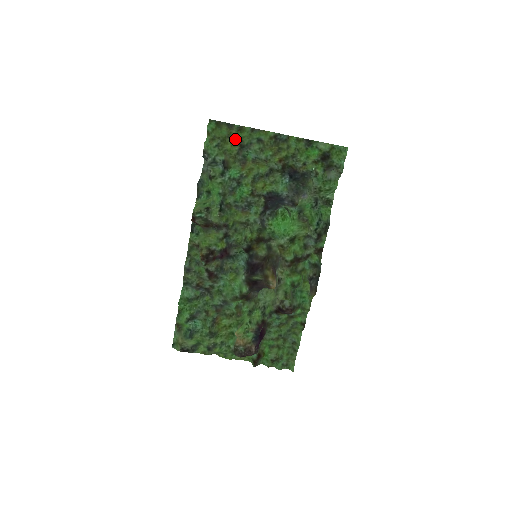
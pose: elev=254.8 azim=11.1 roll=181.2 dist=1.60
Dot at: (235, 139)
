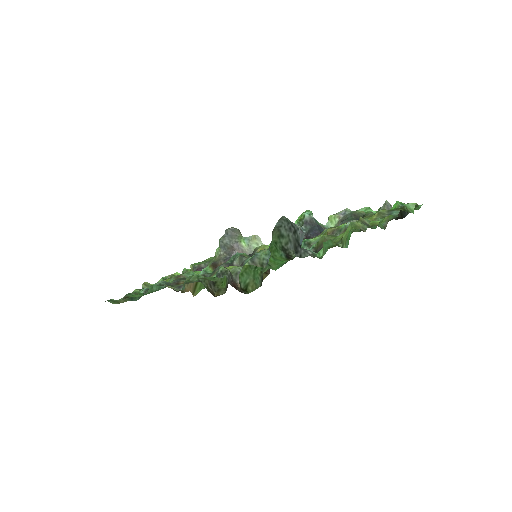
Dot at: occluded
